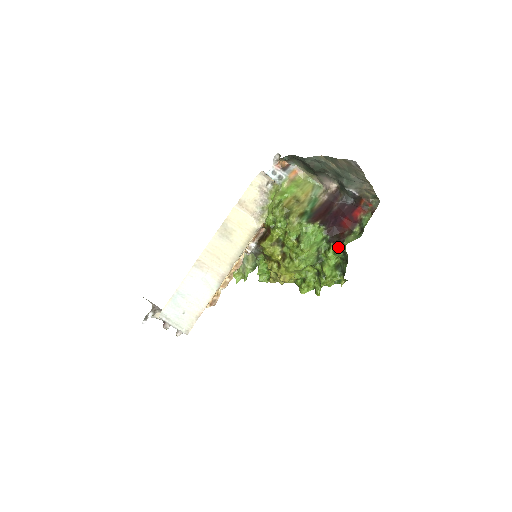
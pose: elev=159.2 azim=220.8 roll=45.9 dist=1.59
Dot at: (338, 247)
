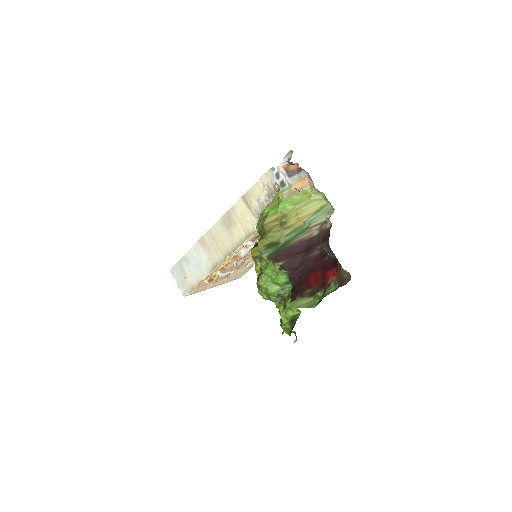
Dot at: occluded
